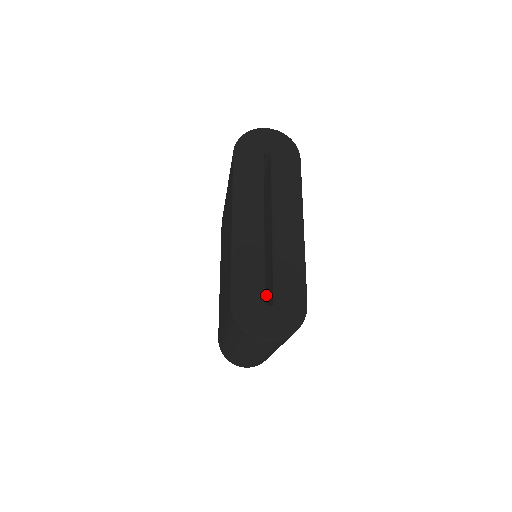
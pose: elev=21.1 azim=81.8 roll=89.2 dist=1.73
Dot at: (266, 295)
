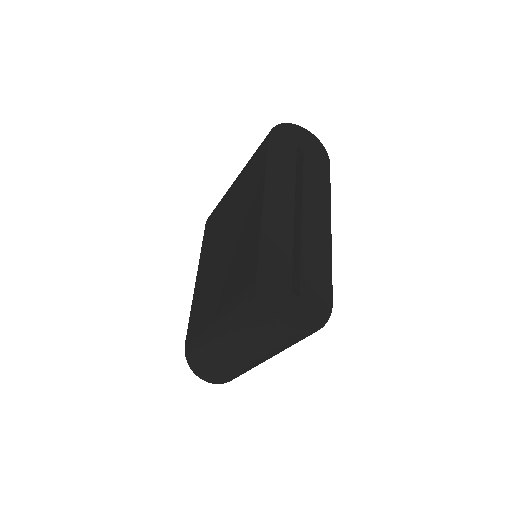
Dot at: occluded
